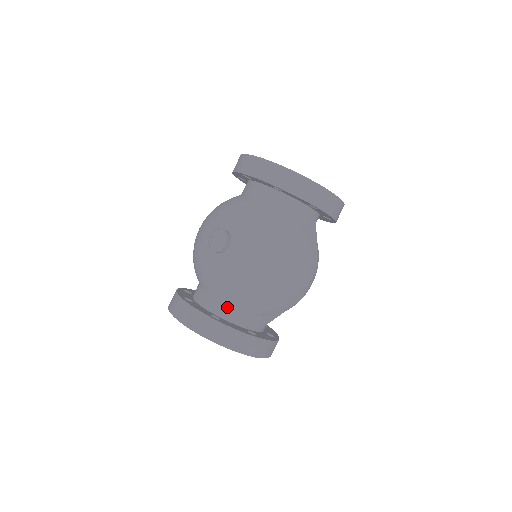
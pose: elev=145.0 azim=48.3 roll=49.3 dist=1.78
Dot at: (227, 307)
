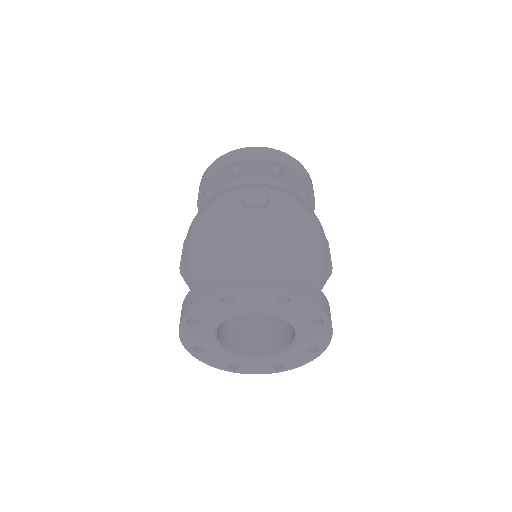
Dot at: occluded
